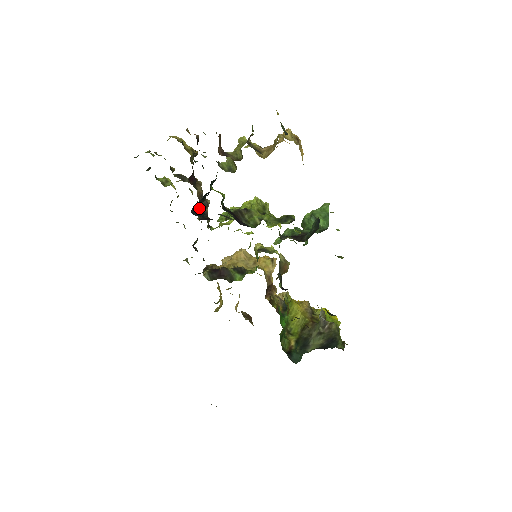
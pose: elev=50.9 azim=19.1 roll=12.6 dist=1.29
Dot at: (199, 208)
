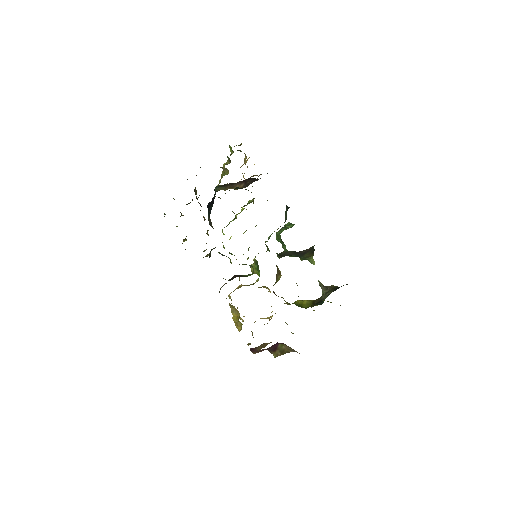
Dot at: occluded
